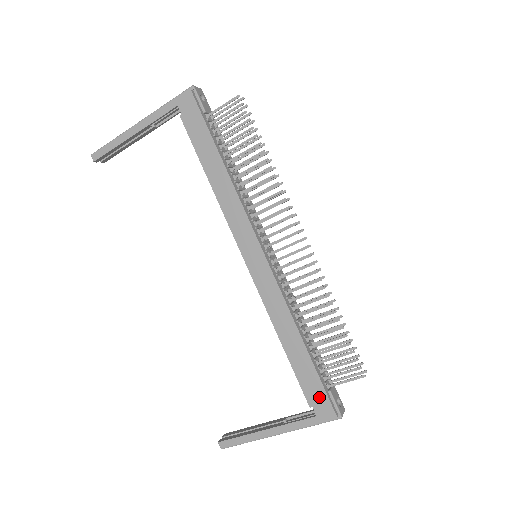
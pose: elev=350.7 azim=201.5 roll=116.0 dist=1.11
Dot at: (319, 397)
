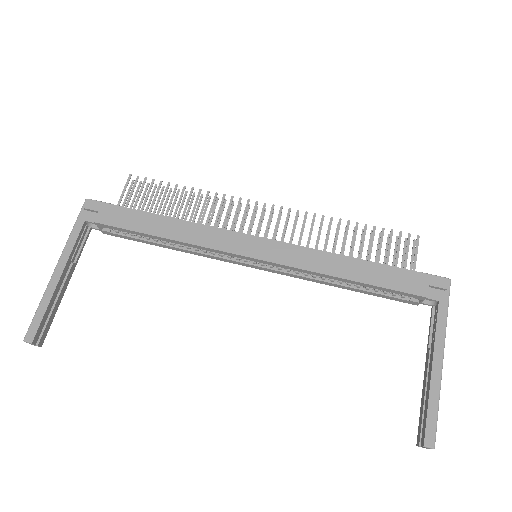
Dot at: (420, 281)
